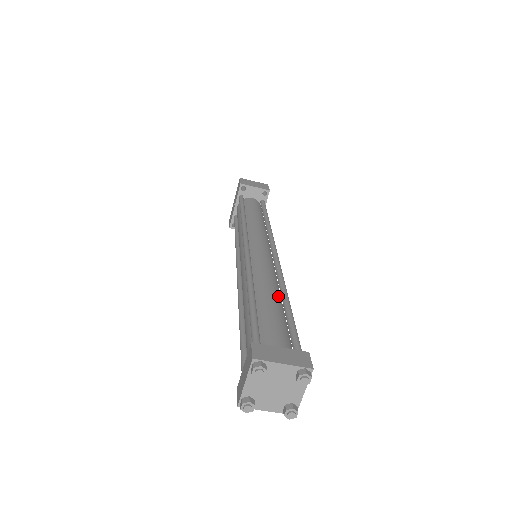
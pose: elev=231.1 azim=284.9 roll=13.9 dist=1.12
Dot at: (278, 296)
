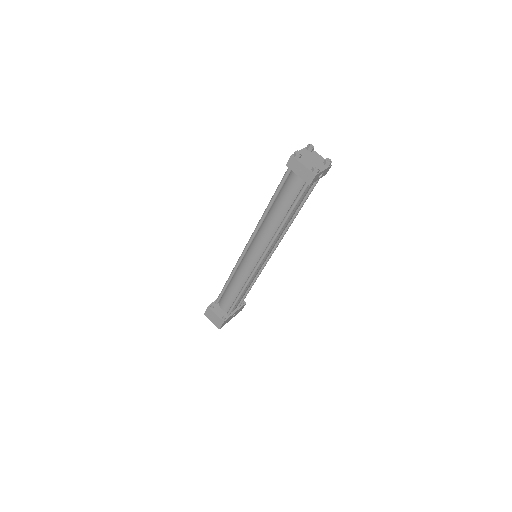
Dot at: occluded
